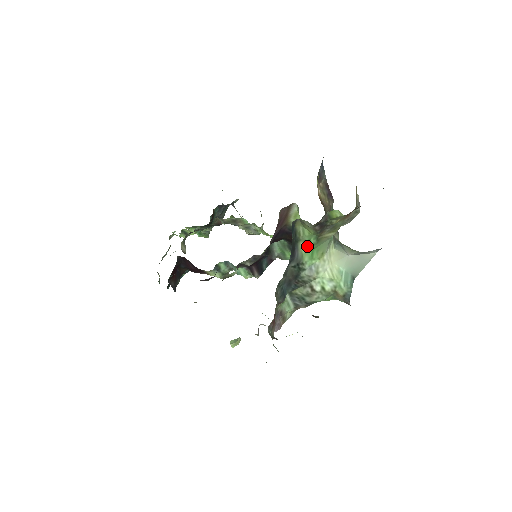
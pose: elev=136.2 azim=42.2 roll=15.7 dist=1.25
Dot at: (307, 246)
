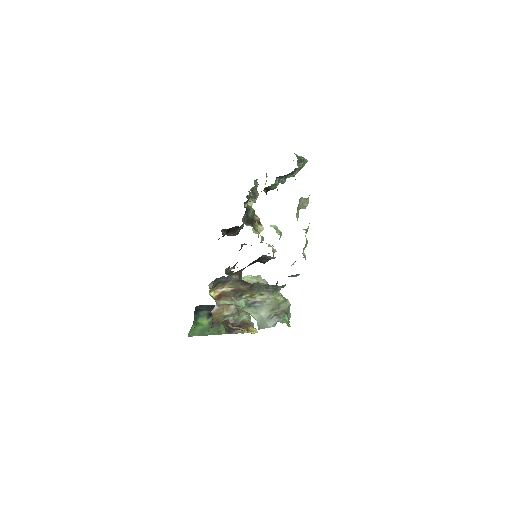
Dot at: occluded
